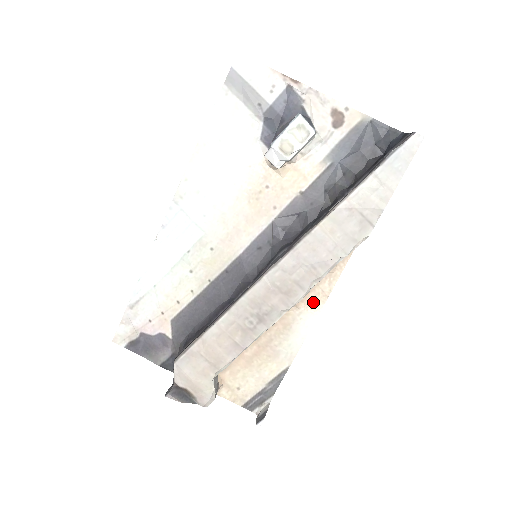
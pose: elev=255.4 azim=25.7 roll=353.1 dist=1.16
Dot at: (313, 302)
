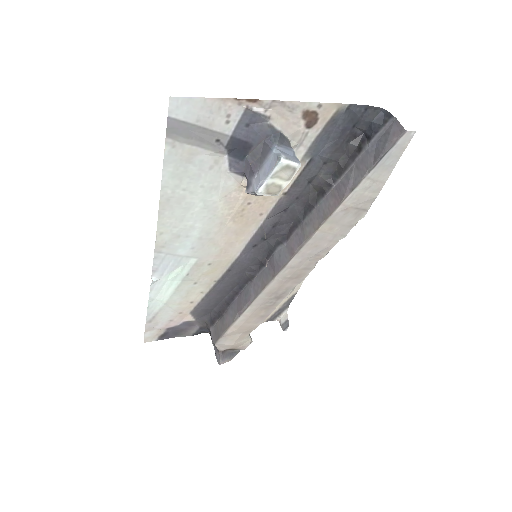
Dot at: occluded
